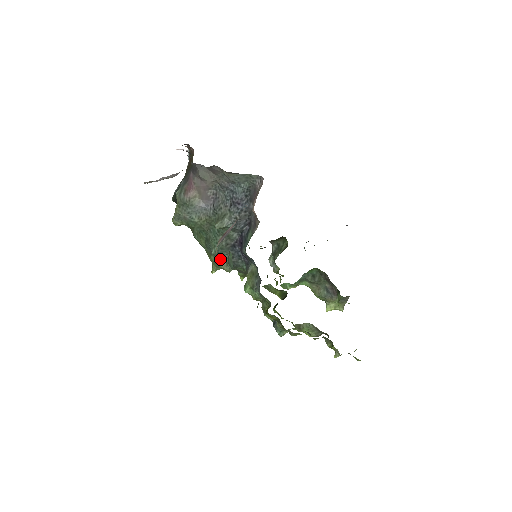
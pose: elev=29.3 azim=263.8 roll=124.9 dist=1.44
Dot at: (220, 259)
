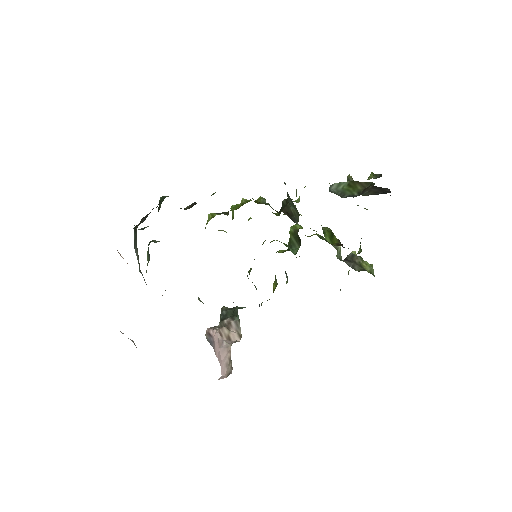
Dot at: occluded
